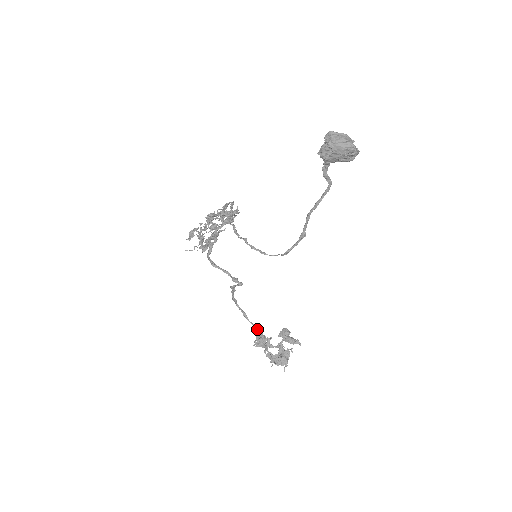
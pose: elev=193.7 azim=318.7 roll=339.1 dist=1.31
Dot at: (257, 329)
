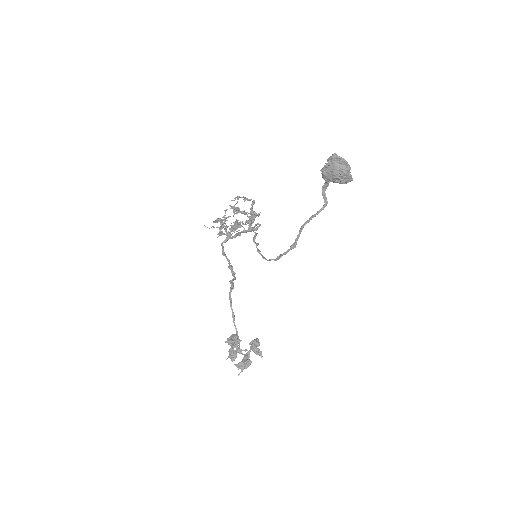
Dot at: occluded
